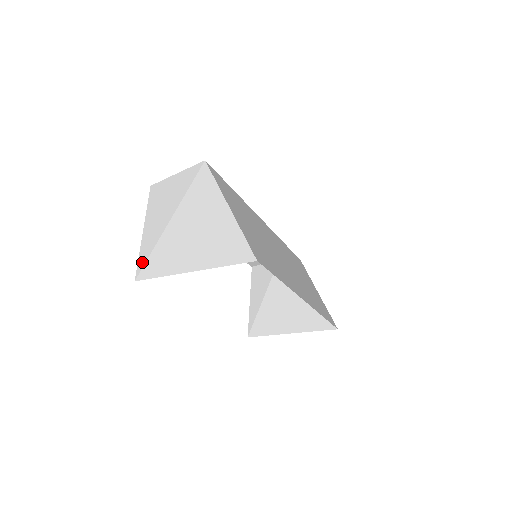
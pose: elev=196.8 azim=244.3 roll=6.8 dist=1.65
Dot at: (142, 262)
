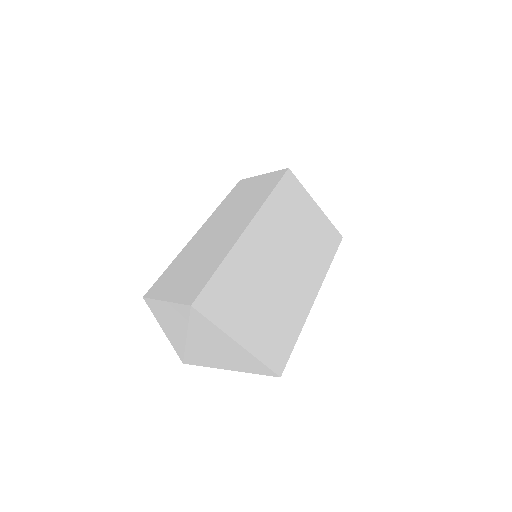
Dot at: (180, 355)
